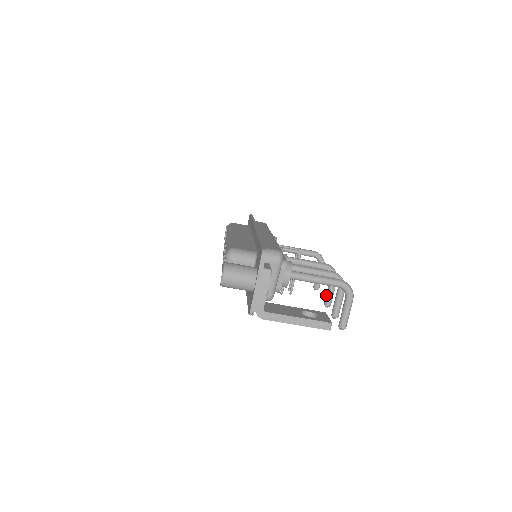
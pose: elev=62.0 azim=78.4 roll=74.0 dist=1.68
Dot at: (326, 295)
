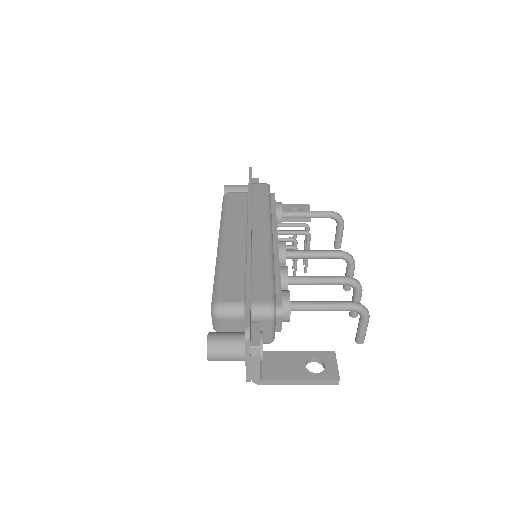
Dot at: occluded
